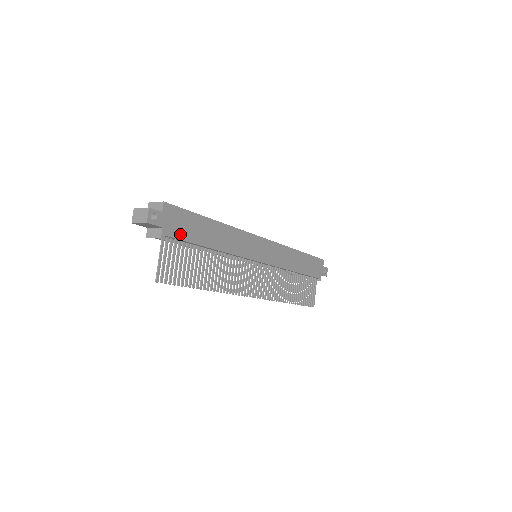
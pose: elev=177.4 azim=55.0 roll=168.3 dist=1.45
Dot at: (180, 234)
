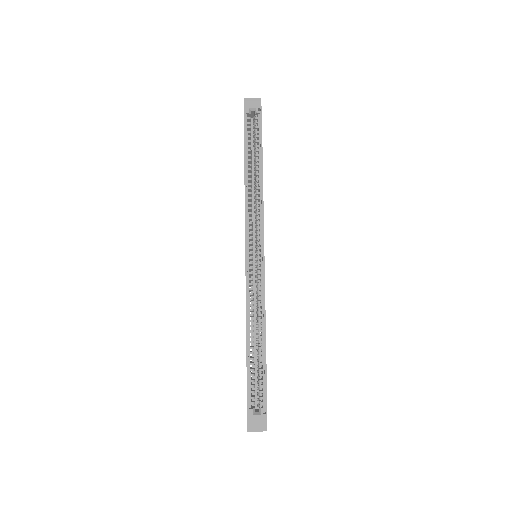
Dot at: occluded
